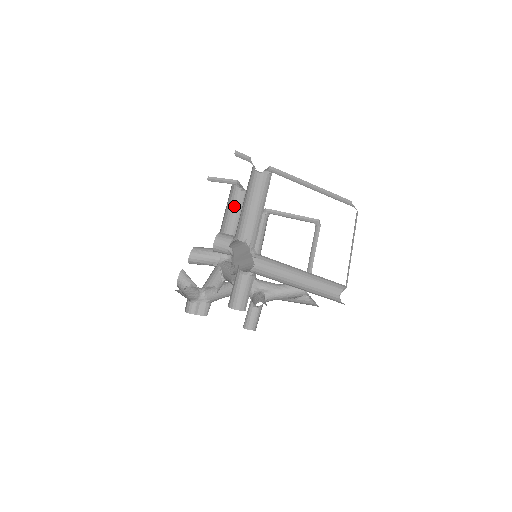
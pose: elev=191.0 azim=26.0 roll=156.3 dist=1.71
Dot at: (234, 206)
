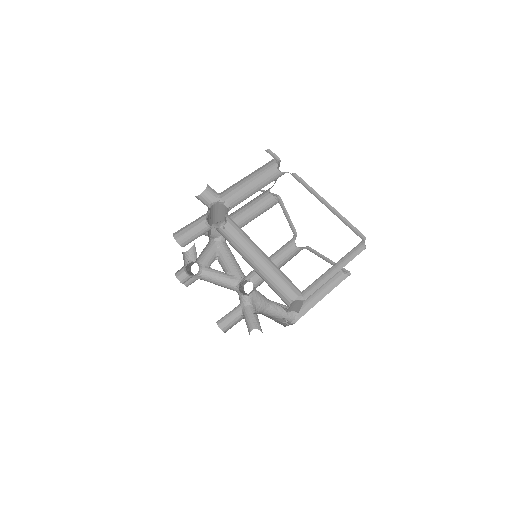
Dot at: (261, 209)
